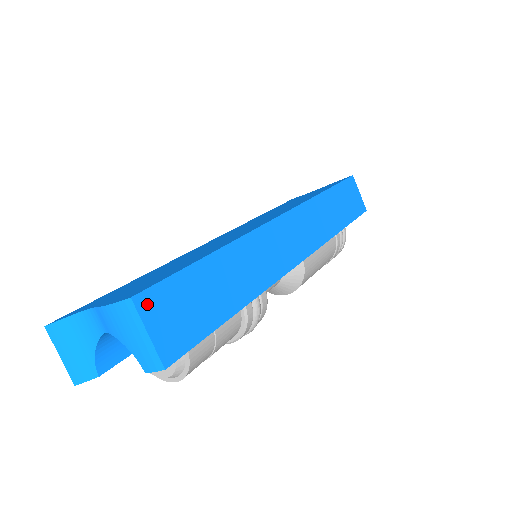
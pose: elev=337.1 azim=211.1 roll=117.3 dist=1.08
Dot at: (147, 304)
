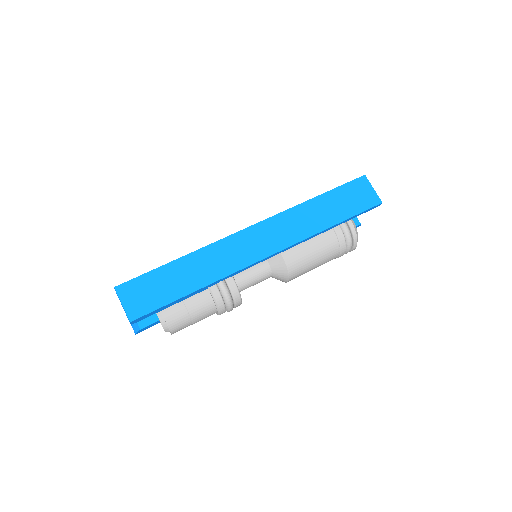
Dot at: (123, 290)
